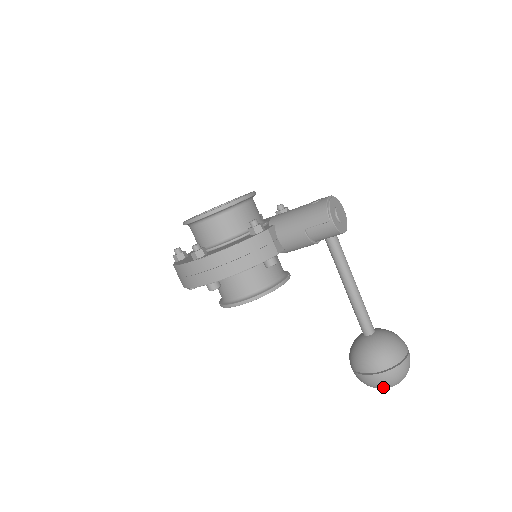
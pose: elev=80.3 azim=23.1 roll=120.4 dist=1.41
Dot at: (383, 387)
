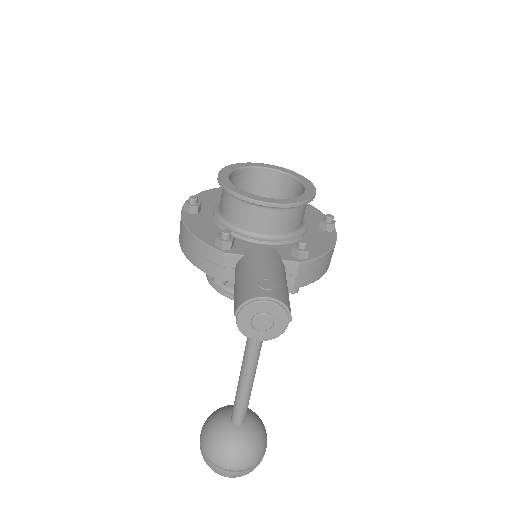
Dot at: occluded
